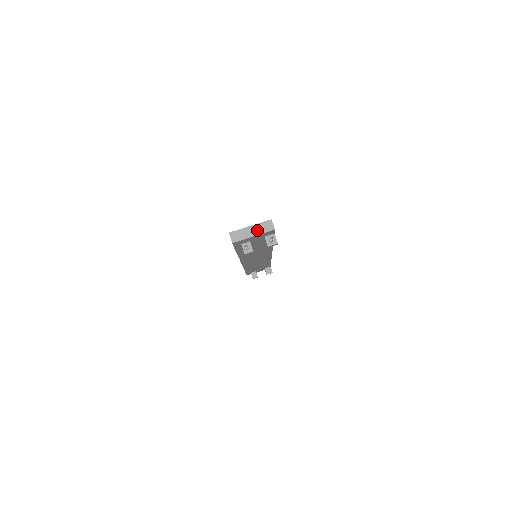
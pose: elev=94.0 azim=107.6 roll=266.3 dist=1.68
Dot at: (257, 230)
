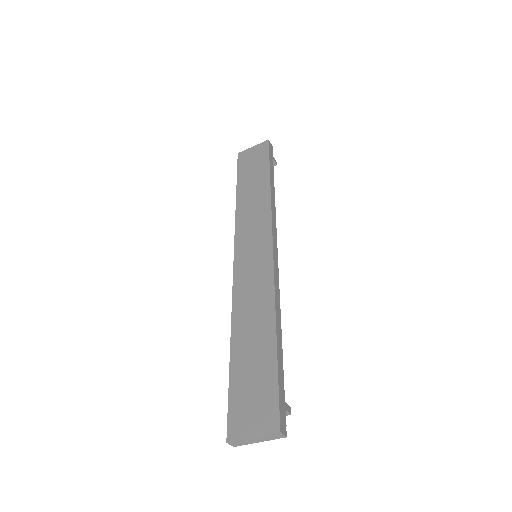
Dot at: (263, 439)
